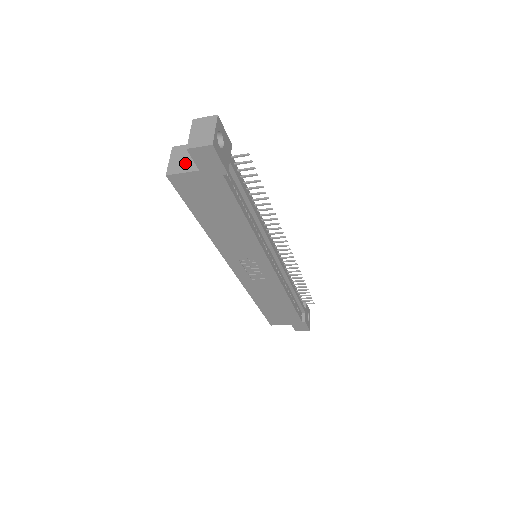
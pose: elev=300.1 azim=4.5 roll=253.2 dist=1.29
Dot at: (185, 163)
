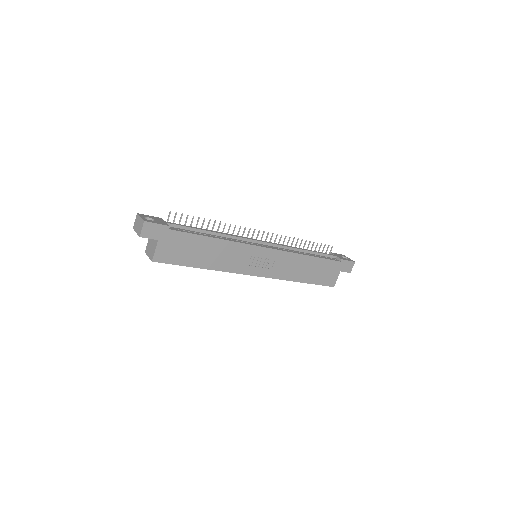
Dot at: (152, 247)
